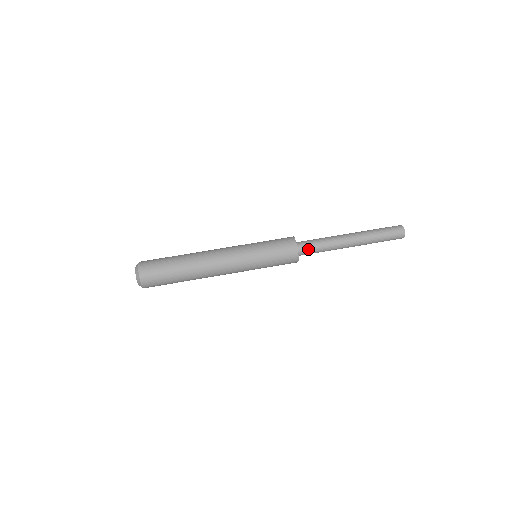
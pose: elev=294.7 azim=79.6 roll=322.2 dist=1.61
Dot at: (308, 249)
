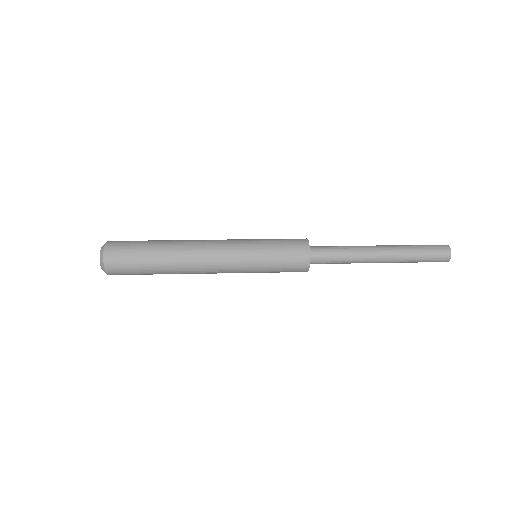
Dot at: (323, 249)
